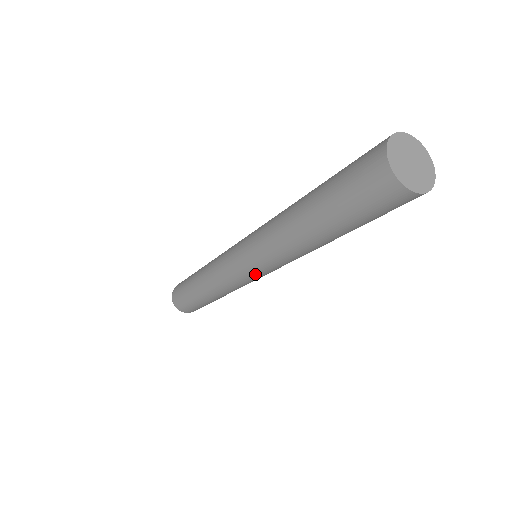
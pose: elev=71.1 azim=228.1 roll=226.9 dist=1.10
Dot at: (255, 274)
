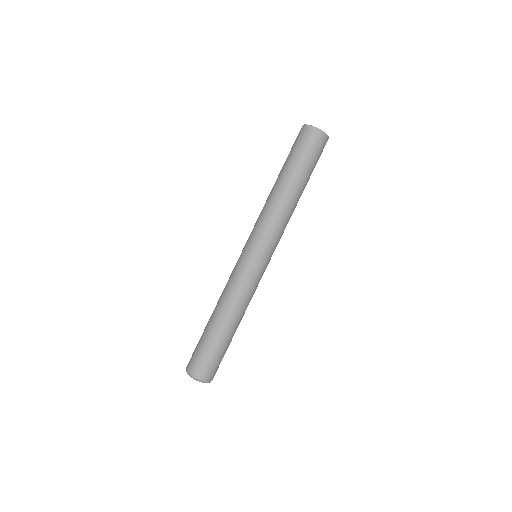
Dot at: (264, 256)
